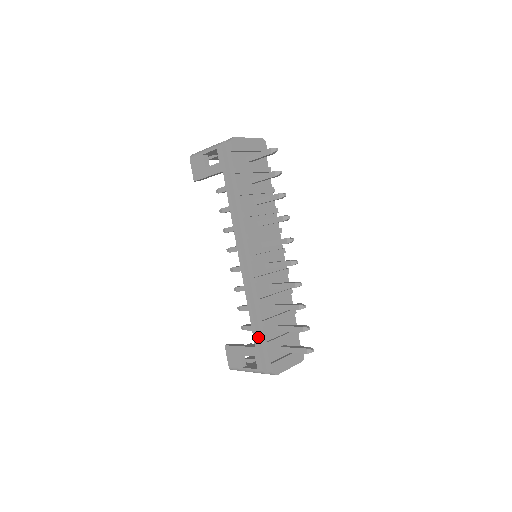
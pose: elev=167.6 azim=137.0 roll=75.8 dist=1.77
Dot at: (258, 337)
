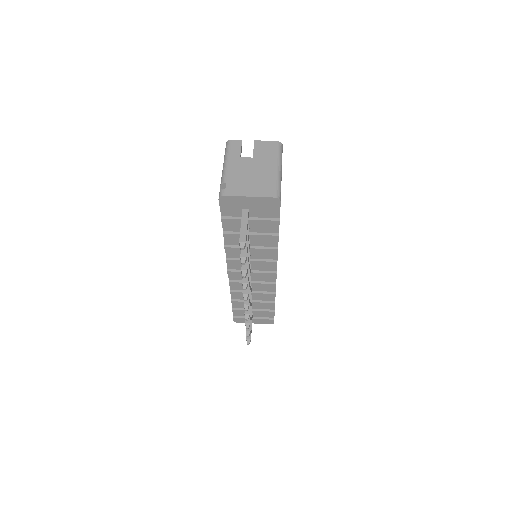
Dot at: occluded
